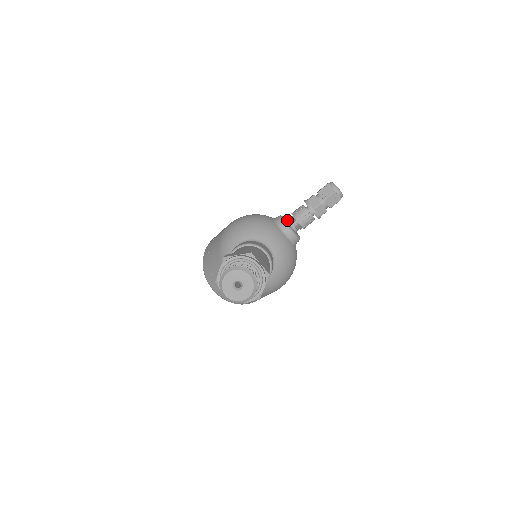
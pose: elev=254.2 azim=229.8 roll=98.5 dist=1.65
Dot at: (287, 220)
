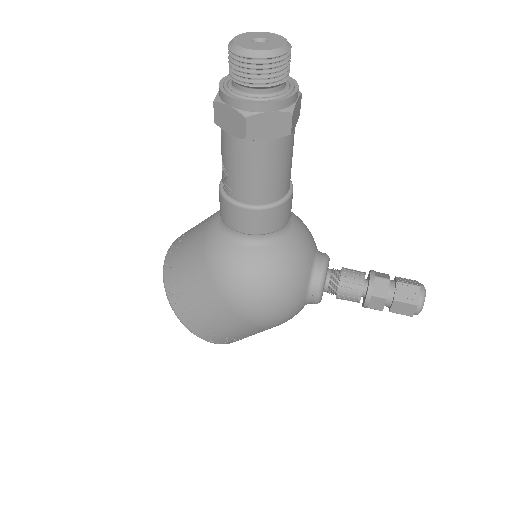
Dot at: occluded
